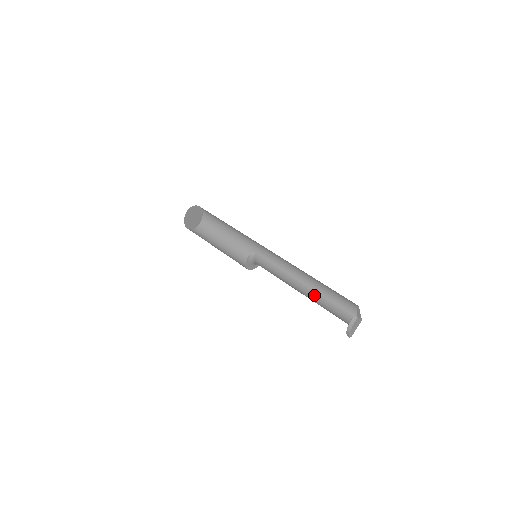
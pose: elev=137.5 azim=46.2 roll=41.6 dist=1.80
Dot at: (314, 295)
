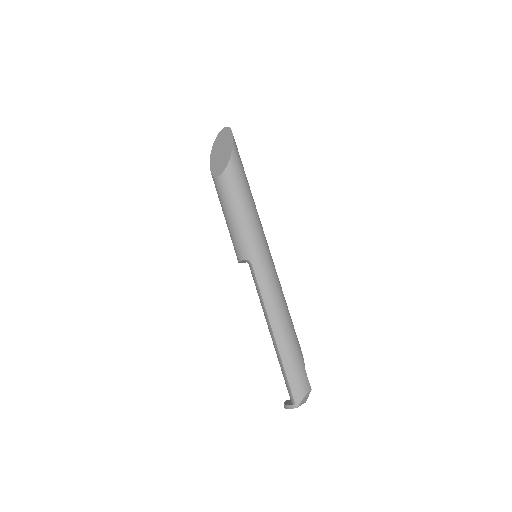
Dot at: (277, 353)
